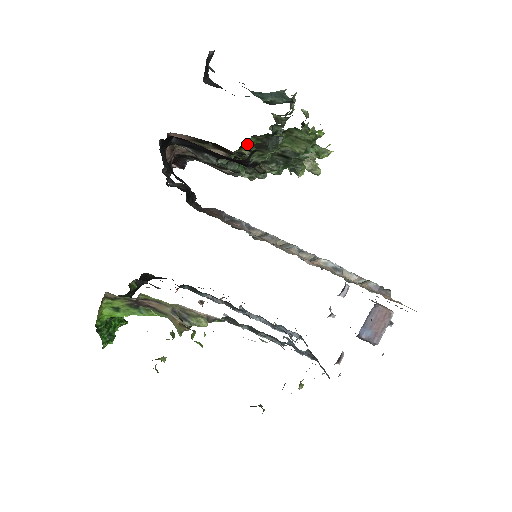
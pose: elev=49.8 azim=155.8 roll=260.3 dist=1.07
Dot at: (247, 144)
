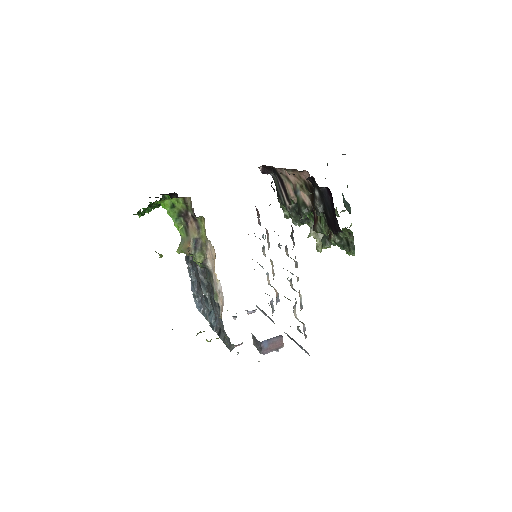
Dot at: occluded
